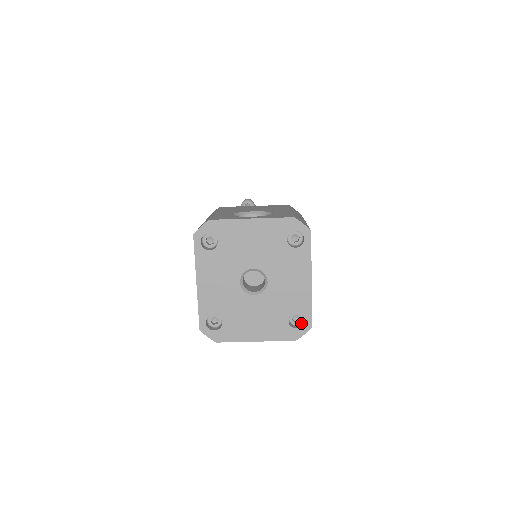
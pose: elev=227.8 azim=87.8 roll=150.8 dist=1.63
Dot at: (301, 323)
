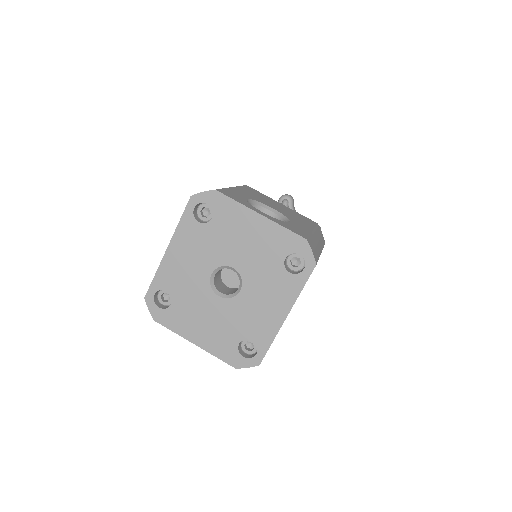
Dot at: (252, 354)
